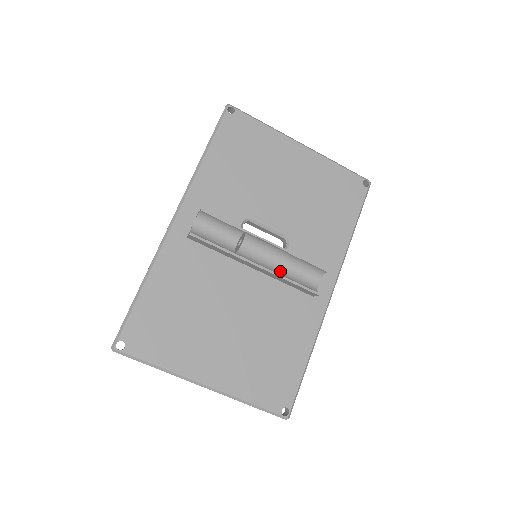
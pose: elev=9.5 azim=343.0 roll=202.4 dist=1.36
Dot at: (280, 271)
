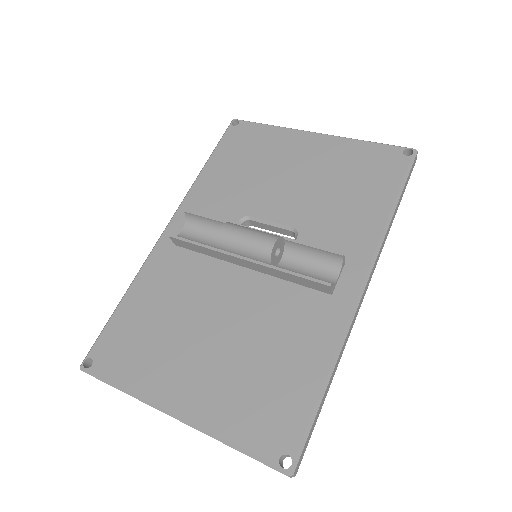
Dot at: (269, 259)
